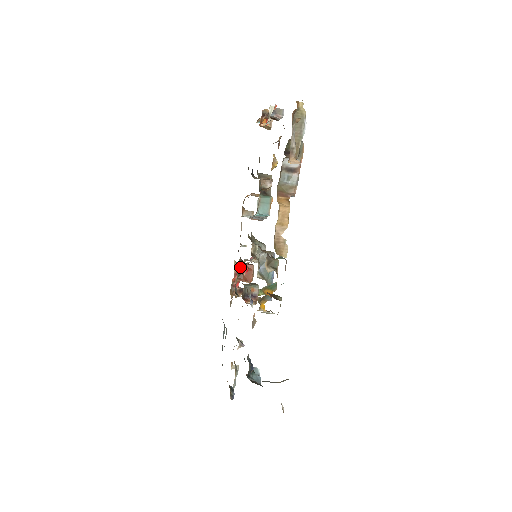
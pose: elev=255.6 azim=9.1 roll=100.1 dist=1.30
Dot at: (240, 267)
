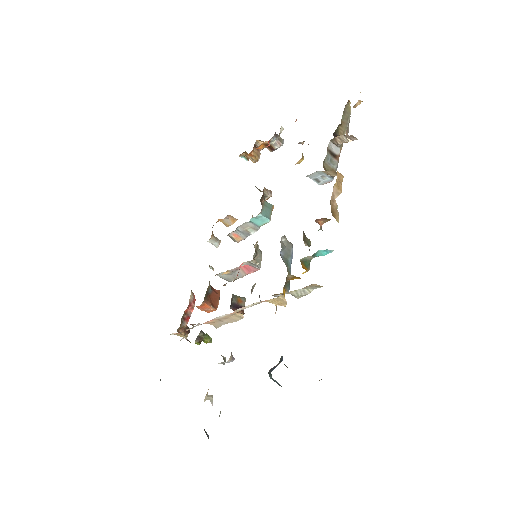
Dot at: (210, 286)
